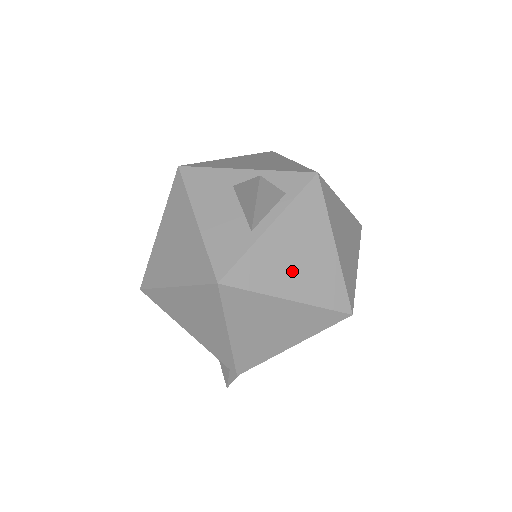
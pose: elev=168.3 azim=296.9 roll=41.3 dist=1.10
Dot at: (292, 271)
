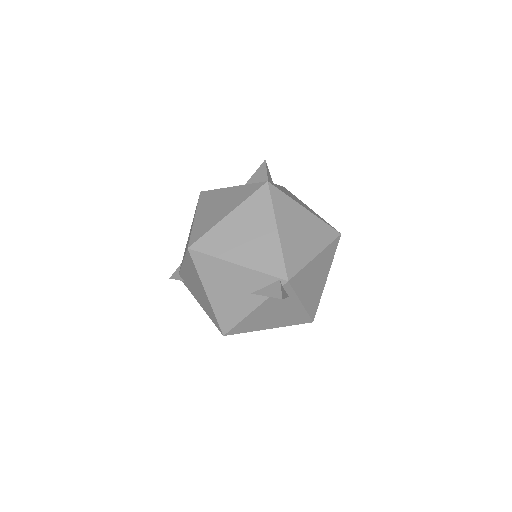
Dot at: (299, 202)
